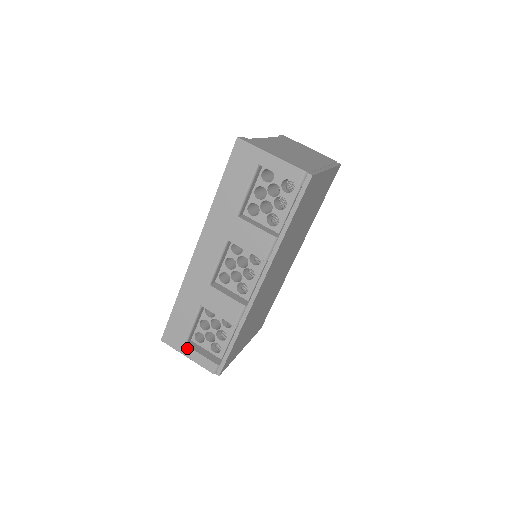
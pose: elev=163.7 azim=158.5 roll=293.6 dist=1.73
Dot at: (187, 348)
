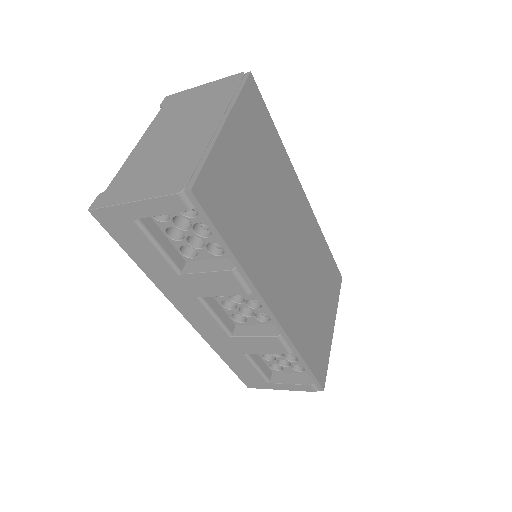
Dot at: (273, 385)
